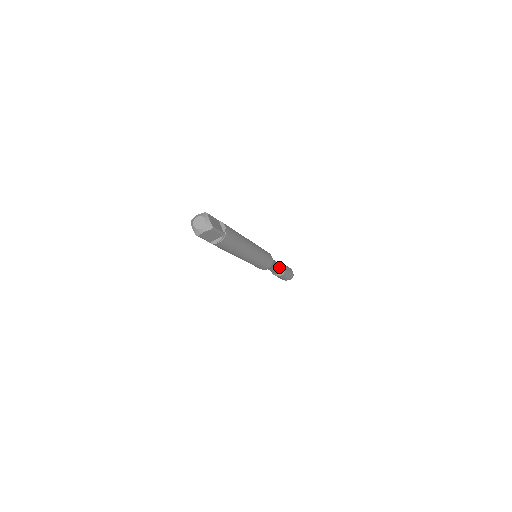
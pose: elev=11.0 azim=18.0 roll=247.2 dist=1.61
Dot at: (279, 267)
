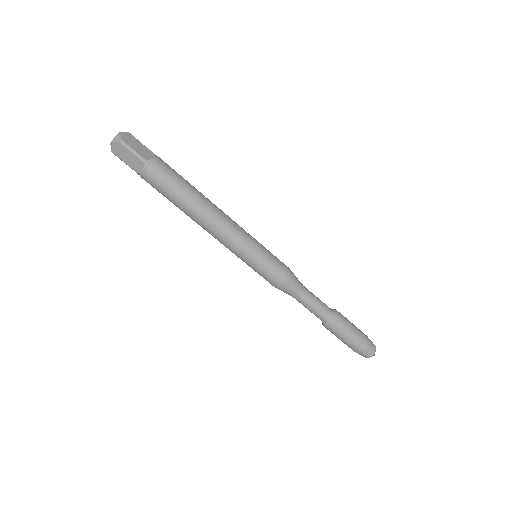
Dot at: occluded
